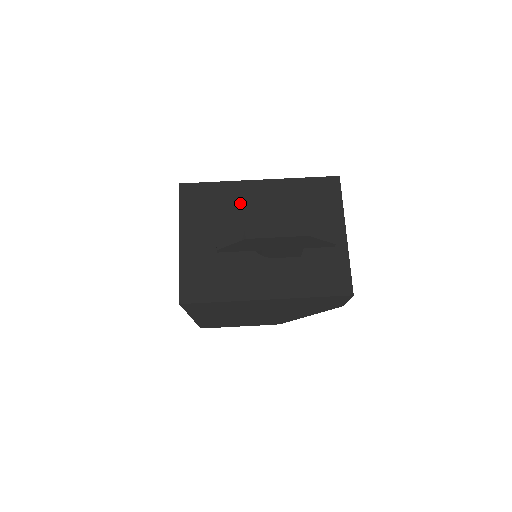
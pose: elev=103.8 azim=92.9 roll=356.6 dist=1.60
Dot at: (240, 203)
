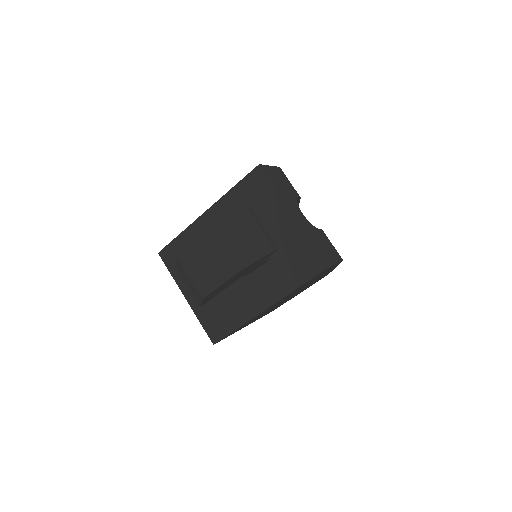
Dot at: (184, 271)
